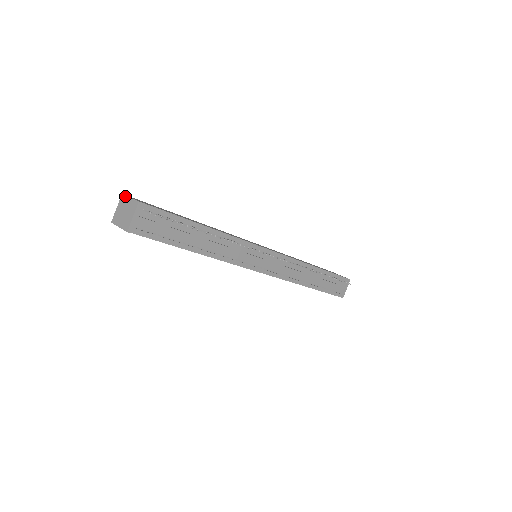
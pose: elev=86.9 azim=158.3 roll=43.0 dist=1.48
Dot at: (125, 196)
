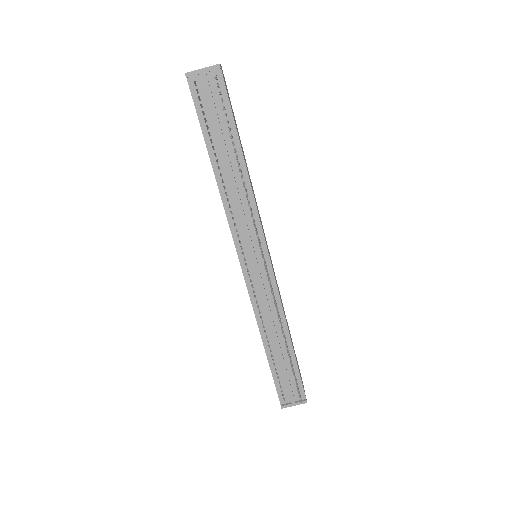
Dot at: occluded
